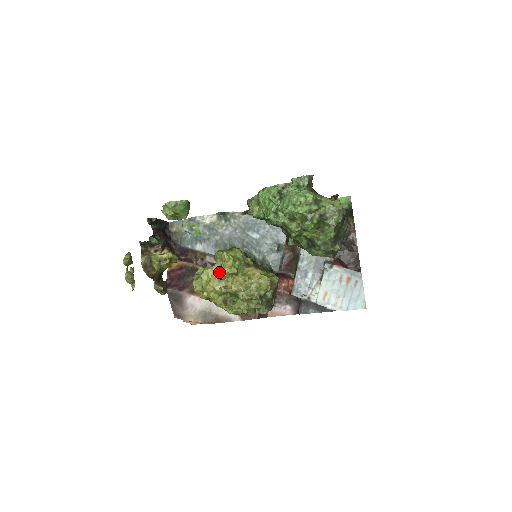
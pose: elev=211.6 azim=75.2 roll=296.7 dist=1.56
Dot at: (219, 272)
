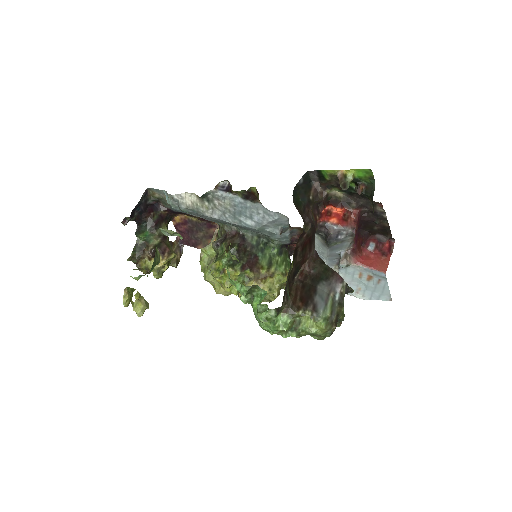
Dot at: occluded
